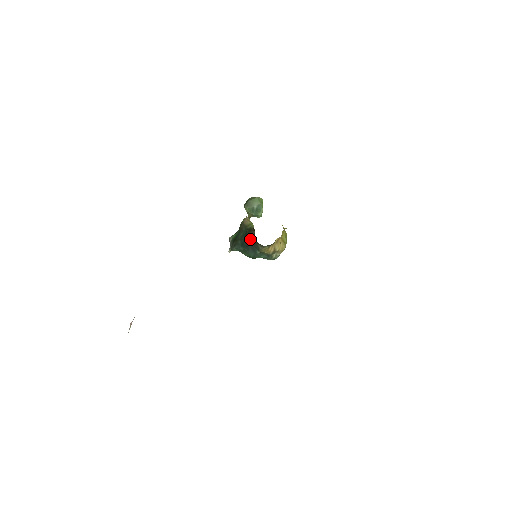
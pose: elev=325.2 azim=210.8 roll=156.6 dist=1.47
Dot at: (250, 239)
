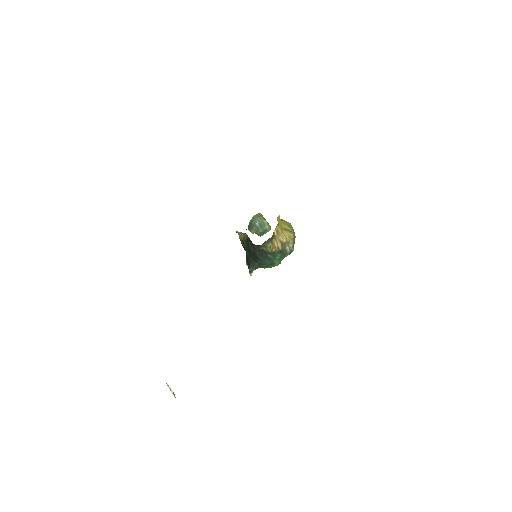
Dot at: (252, 249)
